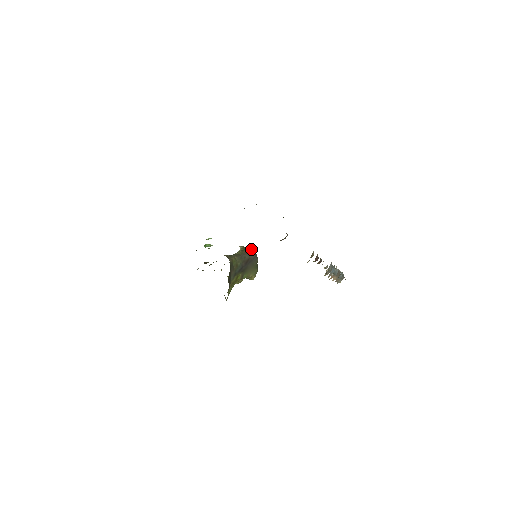
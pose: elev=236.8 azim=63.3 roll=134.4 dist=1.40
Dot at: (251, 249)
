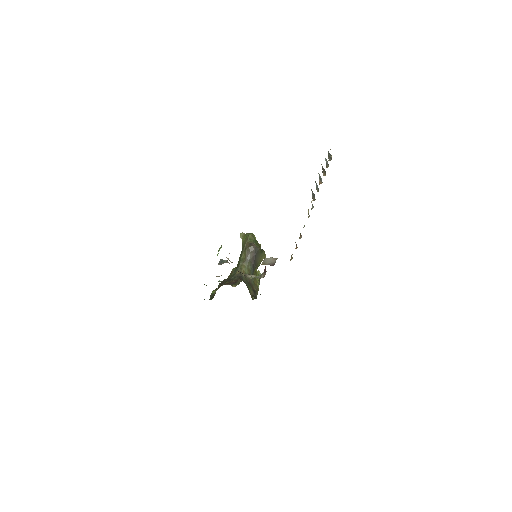
Dot at: (249, 246)
